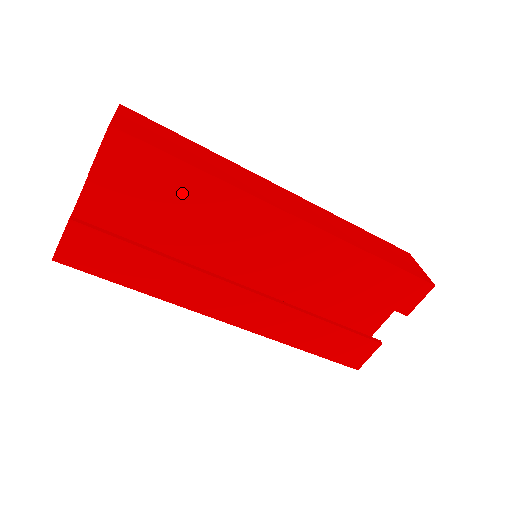
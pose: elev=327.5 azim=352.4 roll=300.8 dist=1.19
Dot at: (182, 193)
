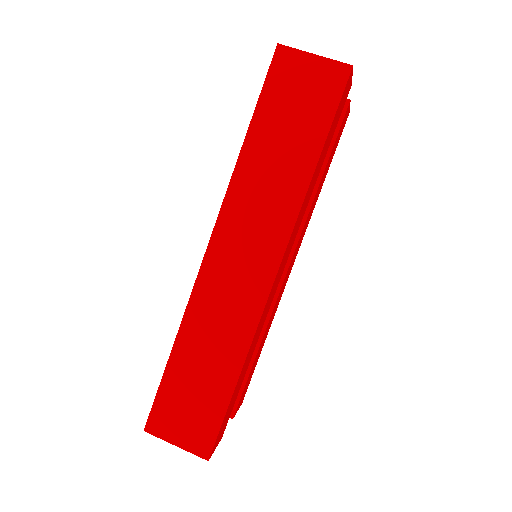
Dot at: (242, 376)
